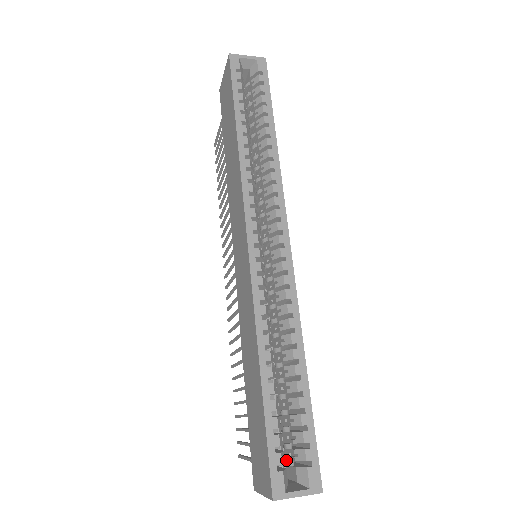
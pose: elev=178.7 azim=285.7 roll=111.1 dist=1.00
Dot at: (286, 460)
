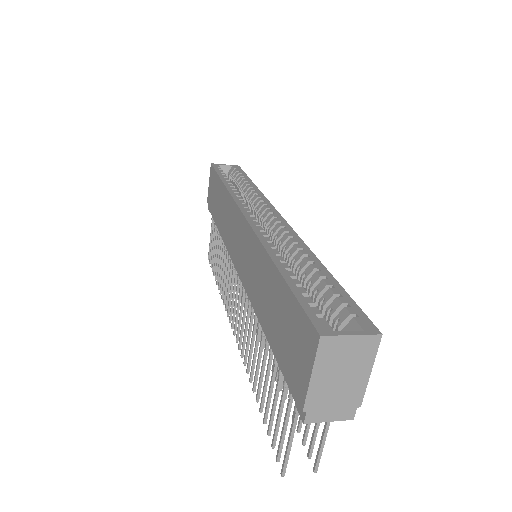
Dot at: occluded
